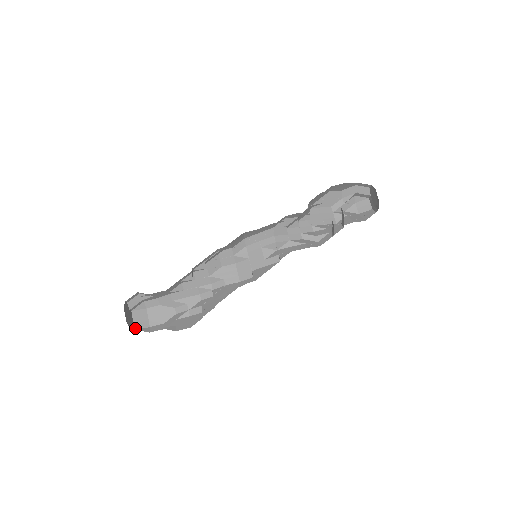
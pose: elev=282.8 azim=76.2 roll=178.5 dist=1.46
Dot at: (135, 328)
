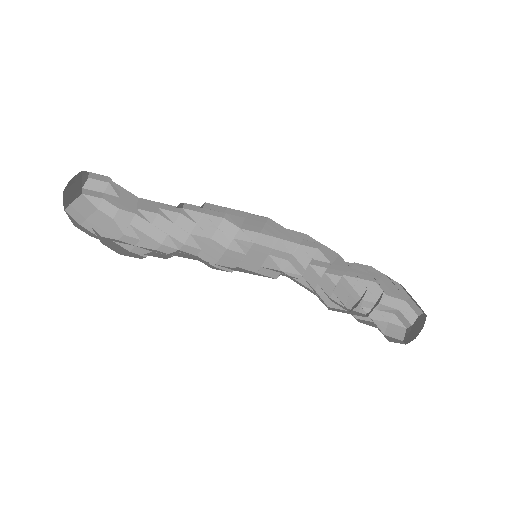
Dot at: (66, 209)
